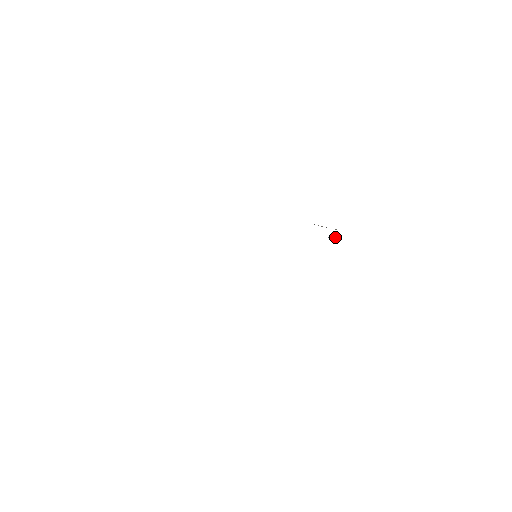
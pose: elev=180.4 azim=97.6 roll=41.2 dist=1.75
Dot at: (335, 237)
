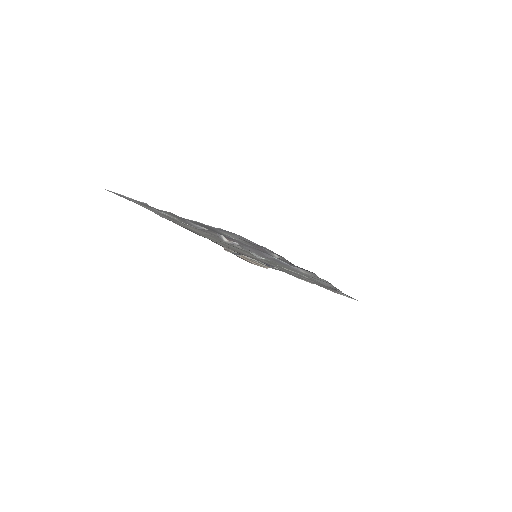
Dot at: occluded
